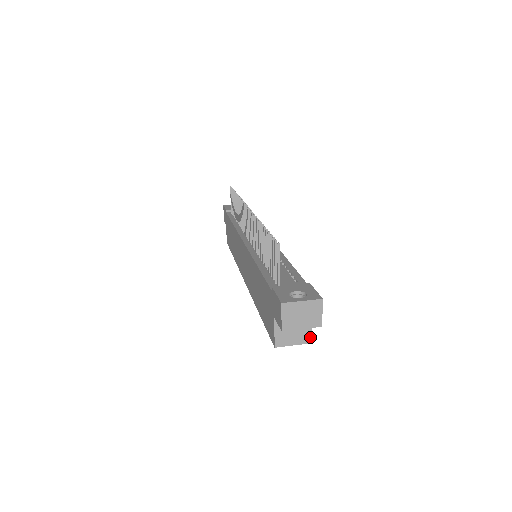
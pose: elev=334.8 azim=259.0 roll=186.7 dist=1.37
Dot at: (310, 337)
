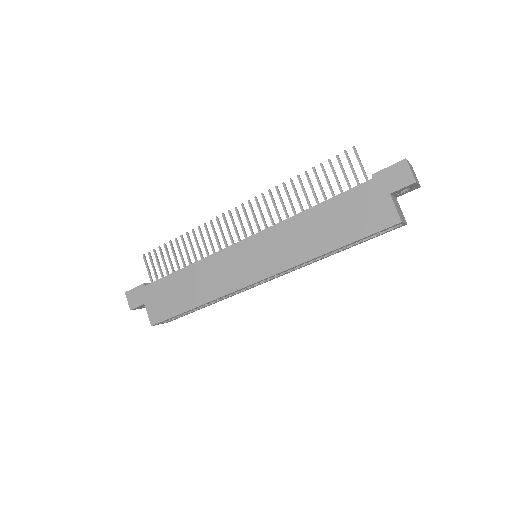
Dot at: occluded
